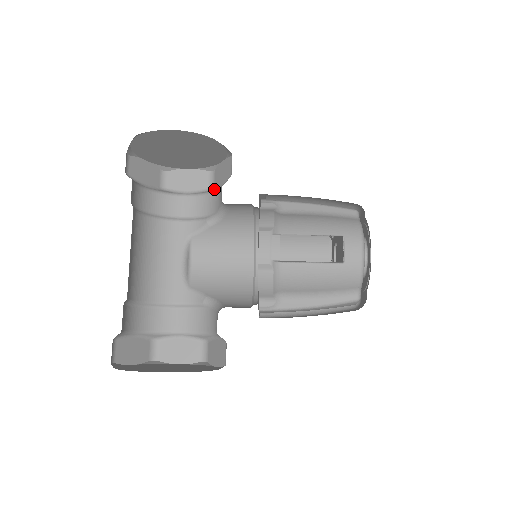
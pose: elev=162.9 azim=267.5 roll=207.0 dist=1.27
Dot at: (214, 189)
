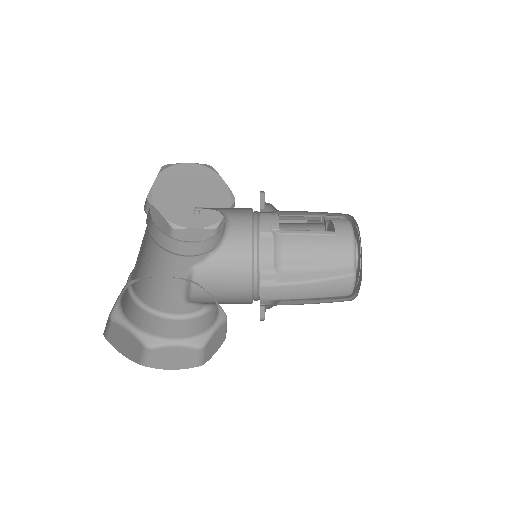
Dot at: occluded
